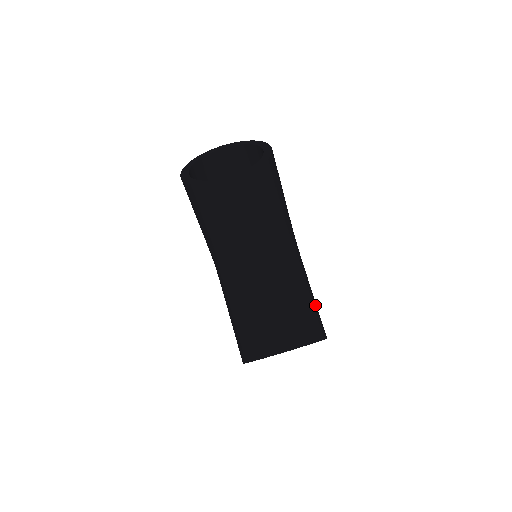
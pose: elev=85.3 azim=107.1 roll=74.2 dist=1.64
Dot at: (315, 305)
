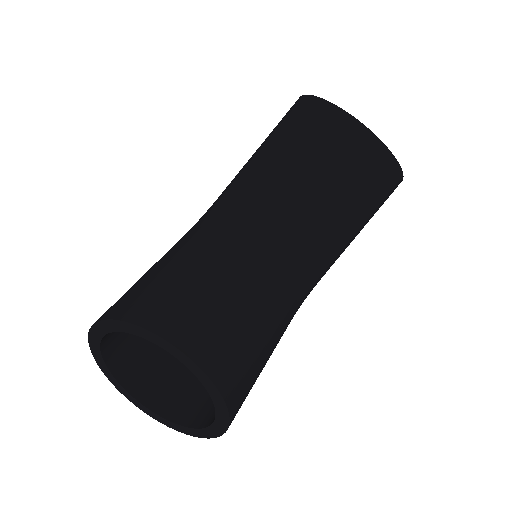
Dot at: occluded
